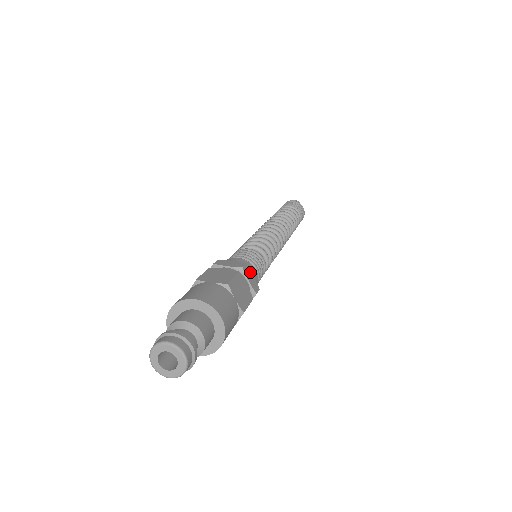
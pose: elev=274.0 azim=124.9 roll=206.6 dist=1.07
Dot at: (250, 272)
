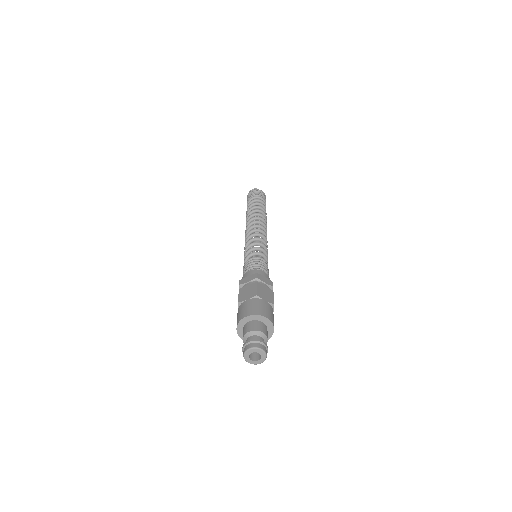
Dot at: (262, 276)
